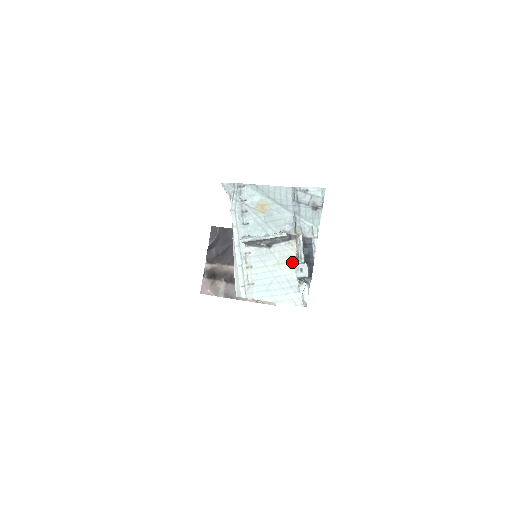
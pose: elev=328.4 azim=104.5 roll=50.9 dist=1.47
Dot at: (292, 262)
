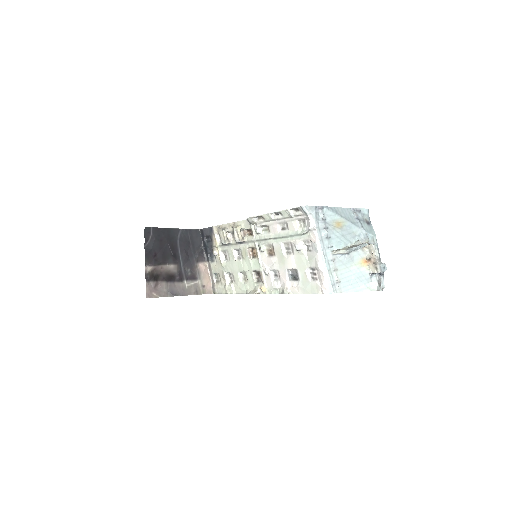
Dot at: (365, 262)
